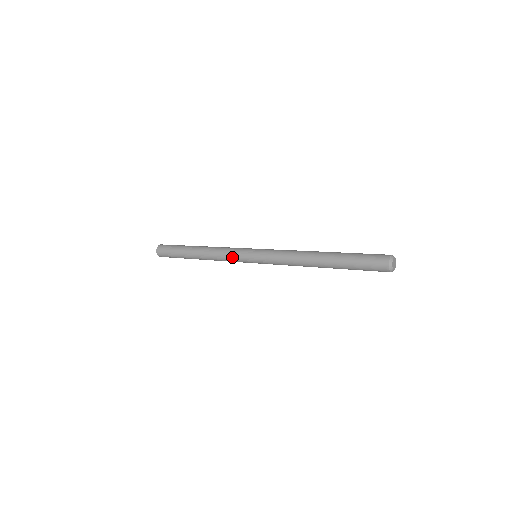
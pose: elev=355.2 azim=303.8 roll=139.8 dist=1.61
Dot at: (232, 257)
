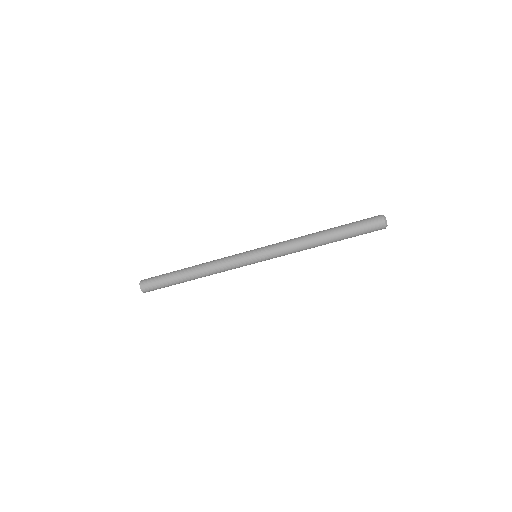
Dot at: (232, 256)
